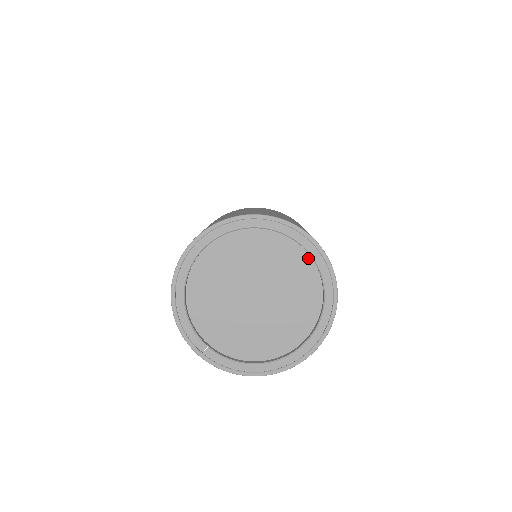
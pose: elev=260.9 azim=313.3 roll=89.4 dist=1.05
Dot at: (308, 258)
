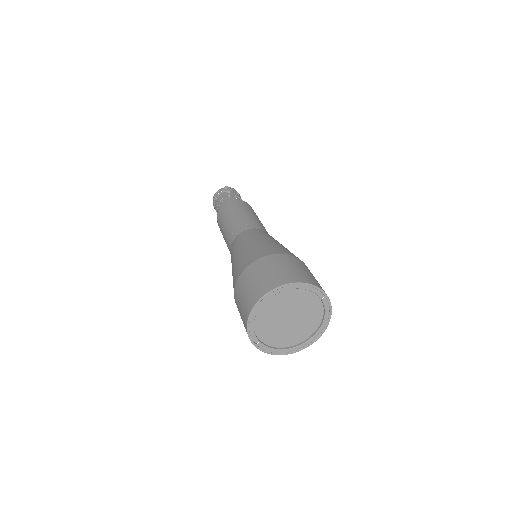
Dot at: (321, 303)
